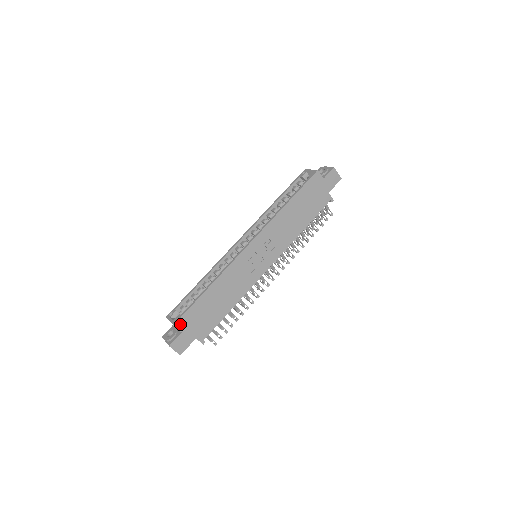
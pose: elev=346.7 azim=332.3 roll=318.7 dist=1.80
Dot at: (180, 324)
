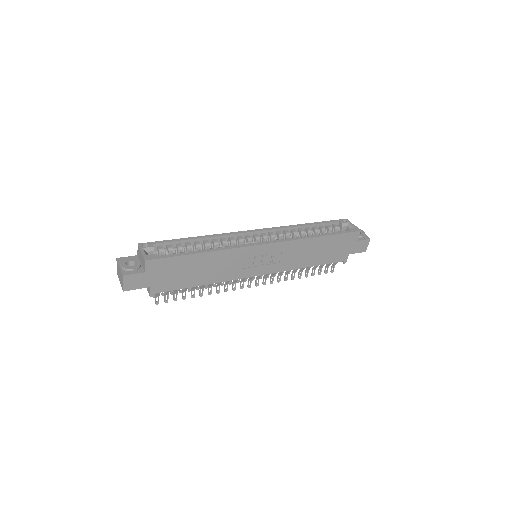
Dot at: (151, 264)
